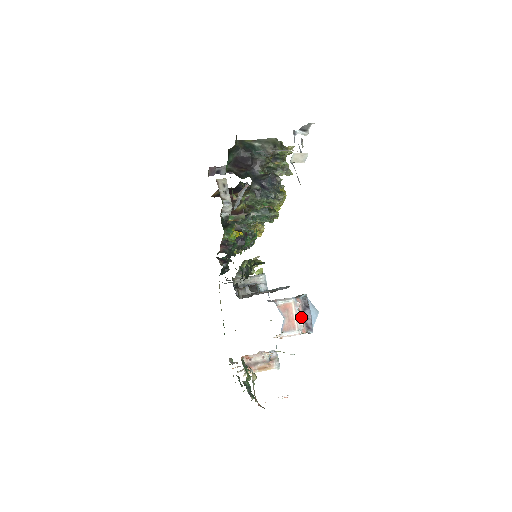
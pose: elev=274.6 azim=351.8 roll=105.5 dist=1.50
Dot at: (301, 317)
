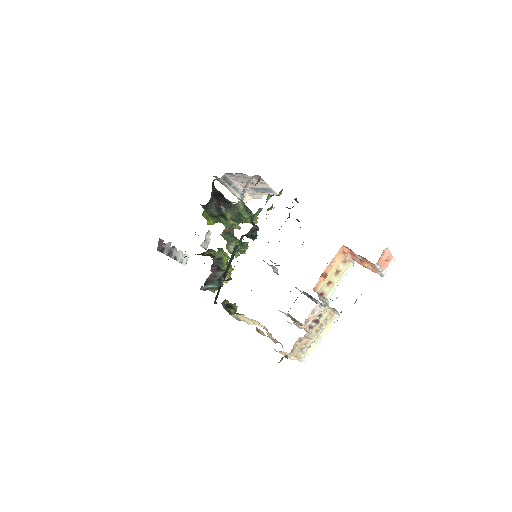
Dot at: occluded
